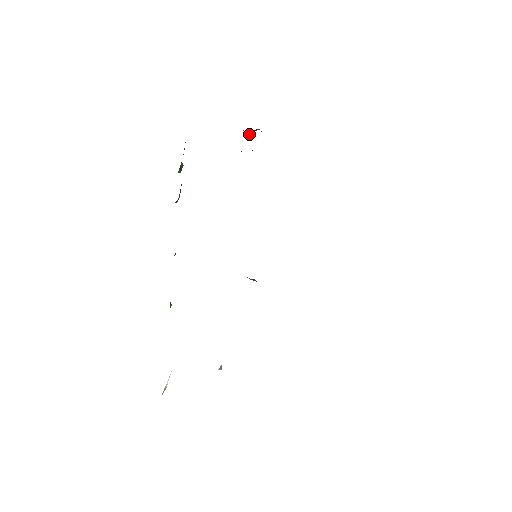
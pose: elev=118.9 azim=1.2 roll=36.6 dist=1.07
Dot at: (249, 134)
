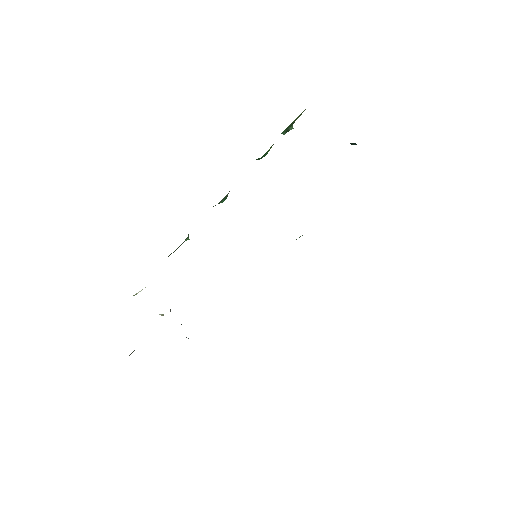
Dot at: occluded
